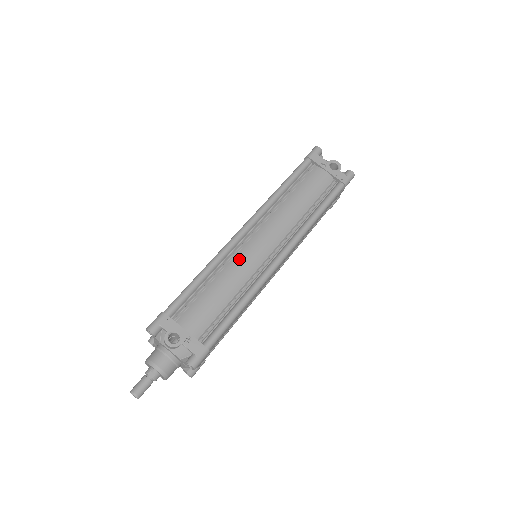
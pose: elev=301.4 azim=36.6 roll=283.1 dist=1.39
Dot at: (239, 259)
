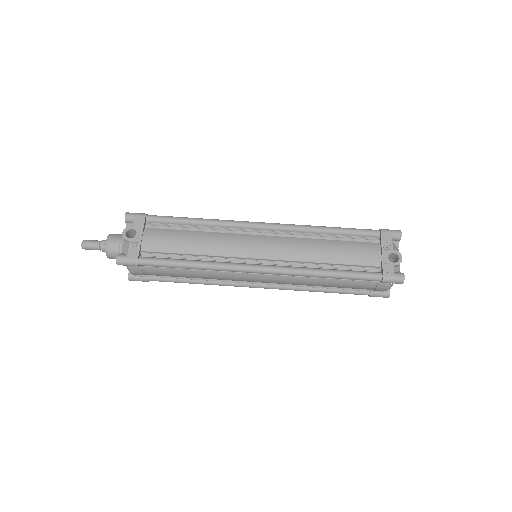
Dot at: (231, 237)
